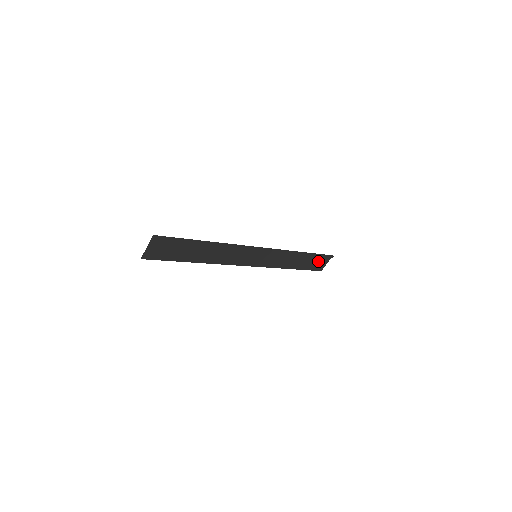
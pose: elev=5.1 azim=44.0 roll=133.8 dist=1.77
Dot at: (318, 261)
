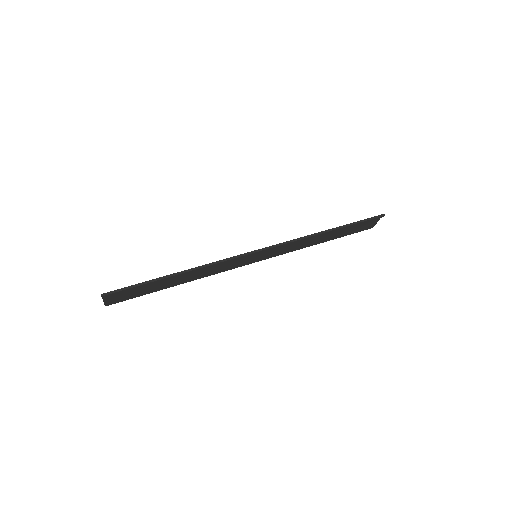
Dot at: (361, 224)
